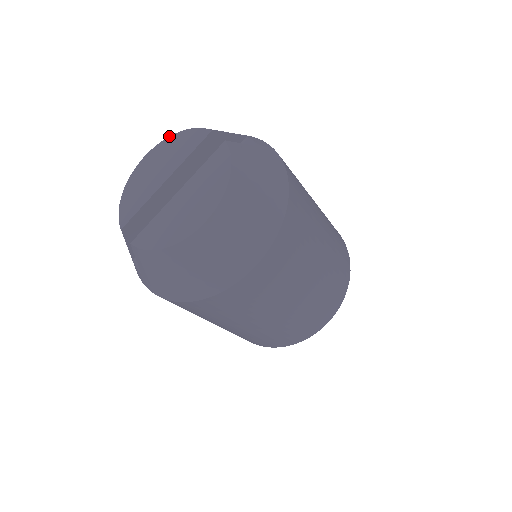
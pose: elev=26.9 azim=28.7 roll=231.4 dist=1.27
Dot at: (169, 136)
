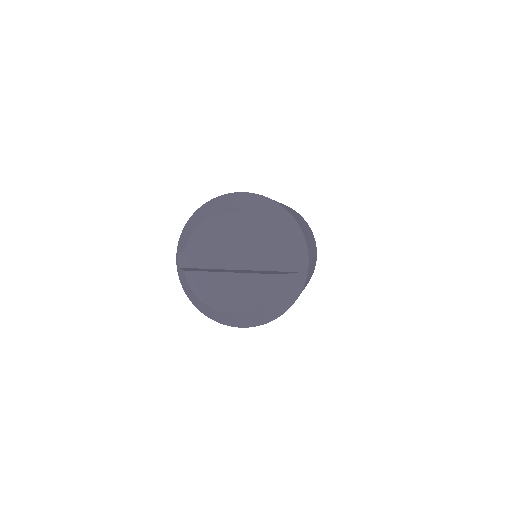
Dot at: (257, 219)
